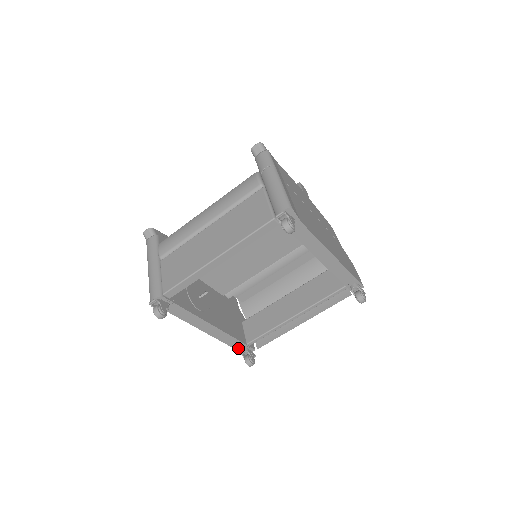
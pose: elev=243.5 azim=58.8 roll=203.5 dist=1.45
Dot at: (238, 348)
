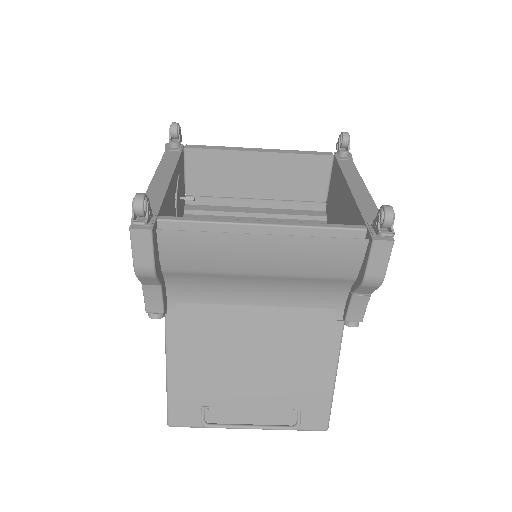
Dot at: occluded
